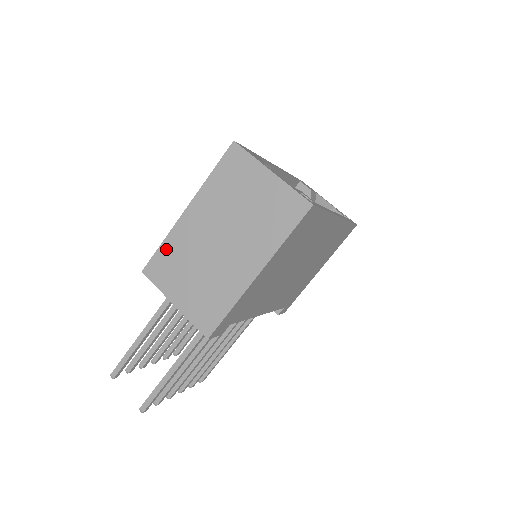
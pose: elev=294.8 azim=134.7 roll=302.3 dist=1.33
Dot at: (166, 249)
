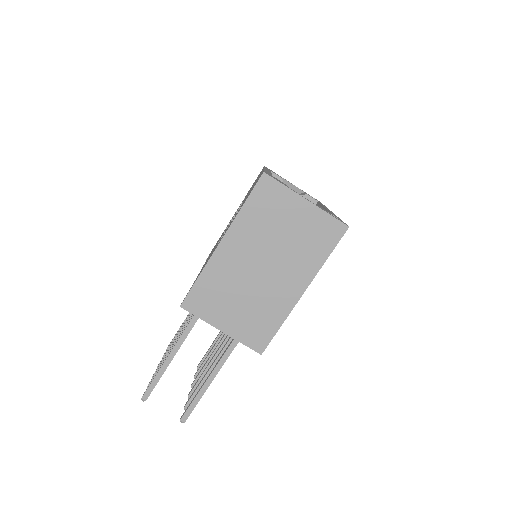
Dot at: (204, 282)
